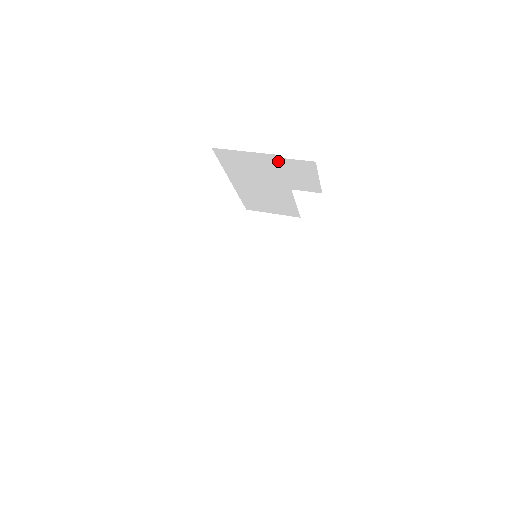
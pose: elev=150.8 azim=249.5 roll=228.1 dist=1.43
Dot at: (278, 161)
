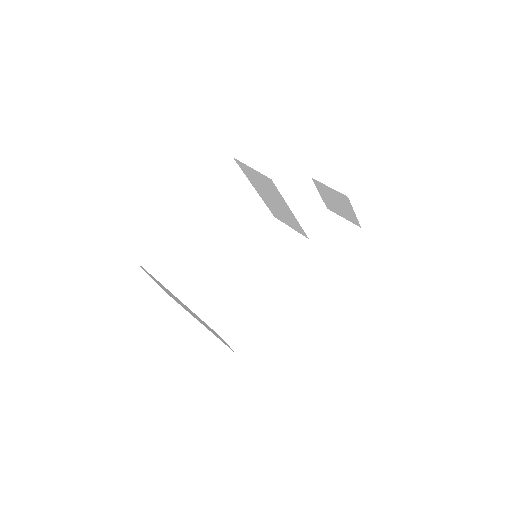
Dot at: (273, 184)
